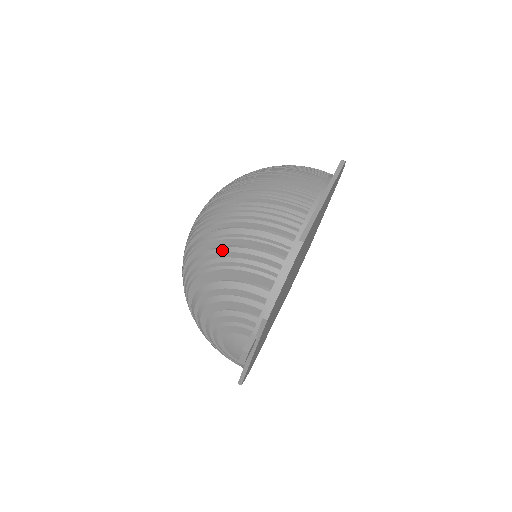
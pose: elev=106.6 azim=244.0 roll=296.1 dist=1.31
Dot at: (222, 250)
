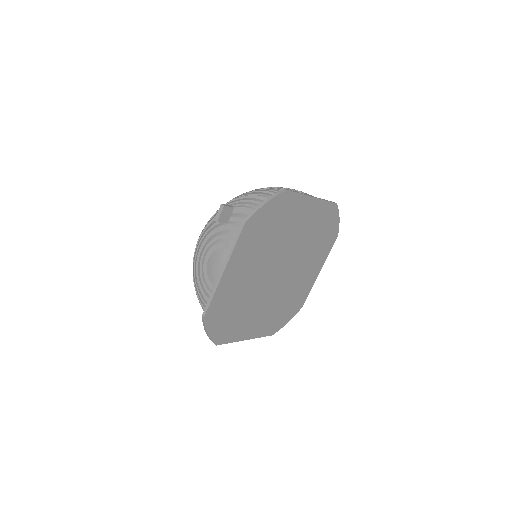
Dot at: (234, 201)
